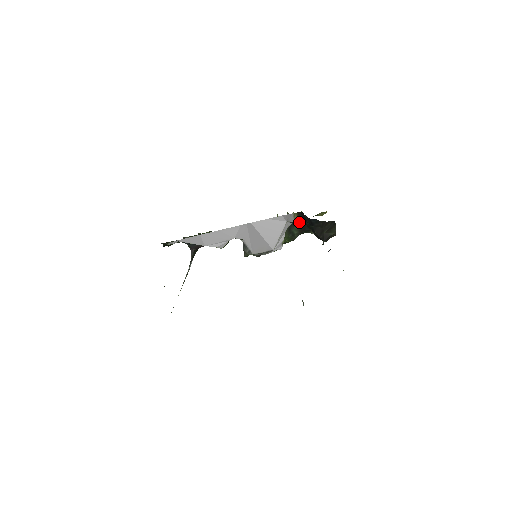
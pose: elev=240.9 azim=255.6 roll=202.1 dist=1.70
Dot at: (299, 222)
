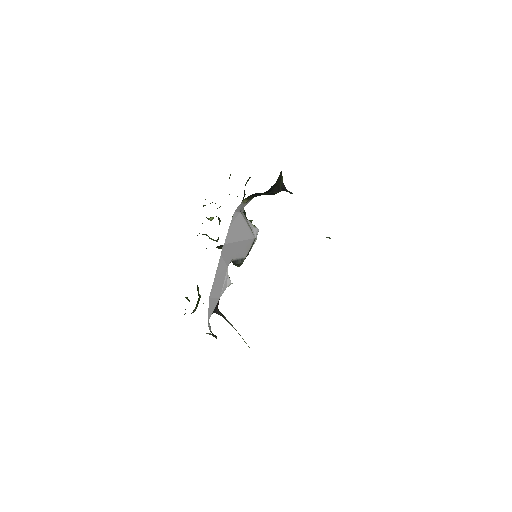
Dot at: (249, 201)
